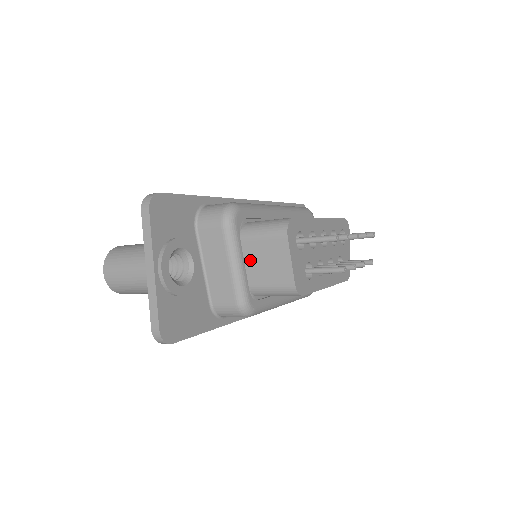
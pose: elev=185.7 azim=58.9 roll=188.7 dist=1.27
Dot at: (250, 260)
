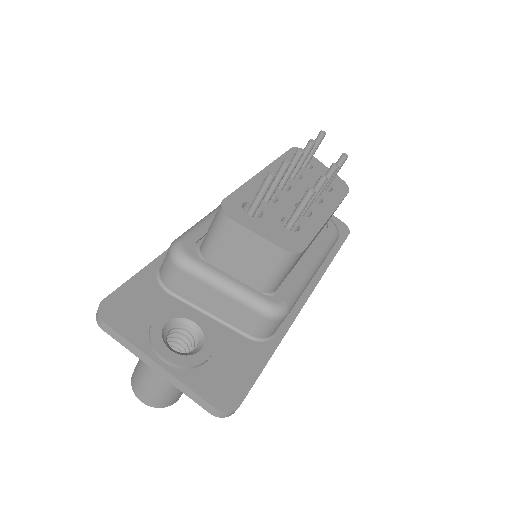
Dot at: (233, 270)
